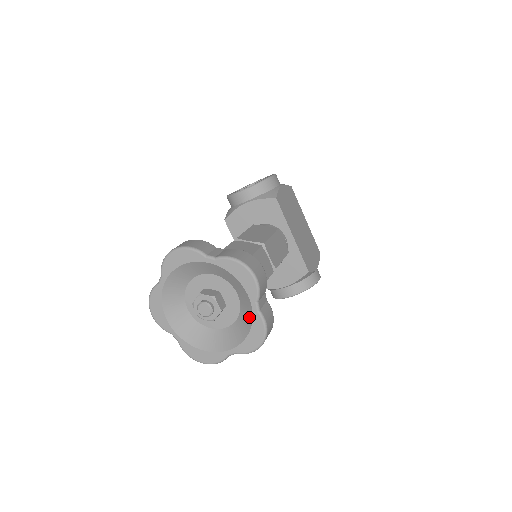
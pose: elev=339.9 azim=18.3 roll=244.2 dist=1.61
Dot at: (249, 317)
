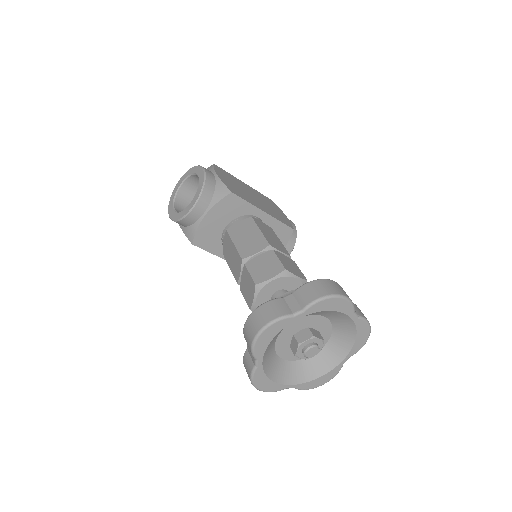
Dot at: (350, 326)
